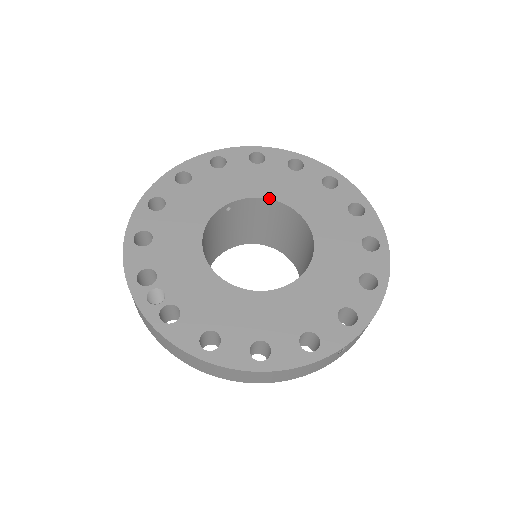
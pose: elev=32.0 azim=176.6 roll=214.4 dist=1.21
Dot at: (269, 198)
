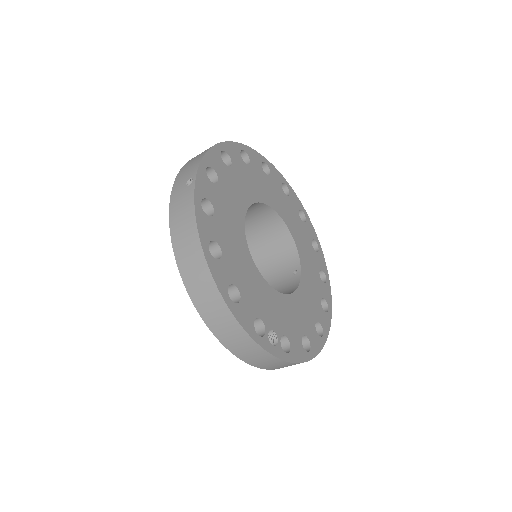
Dot at: (256, 202)
